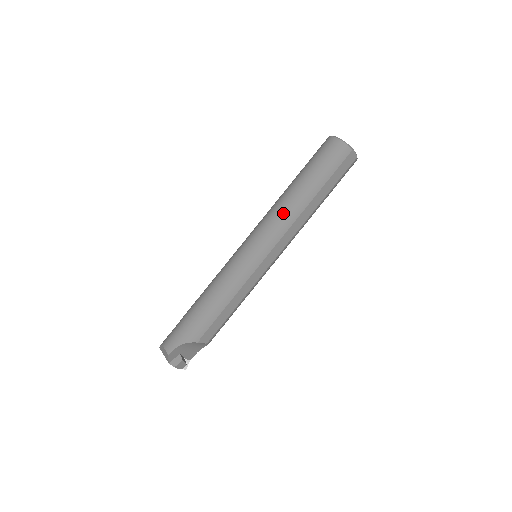
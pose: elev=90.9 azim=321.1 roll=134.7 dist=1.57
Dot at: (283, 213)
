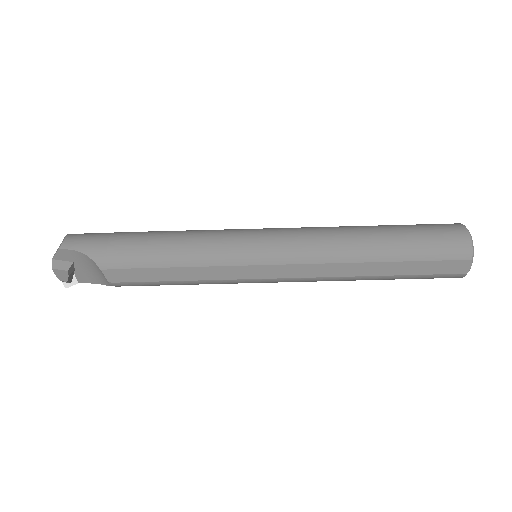
Dot at: (331, 241)
